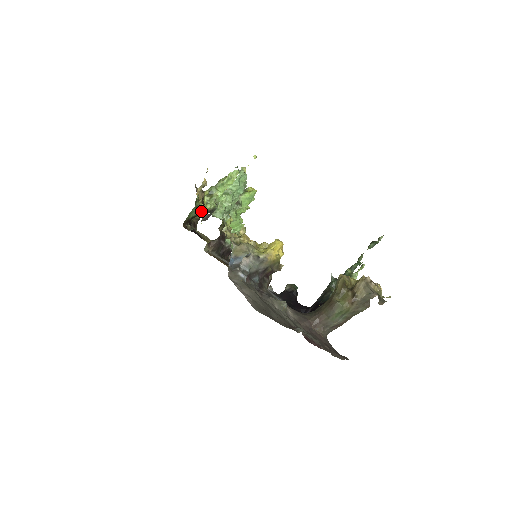
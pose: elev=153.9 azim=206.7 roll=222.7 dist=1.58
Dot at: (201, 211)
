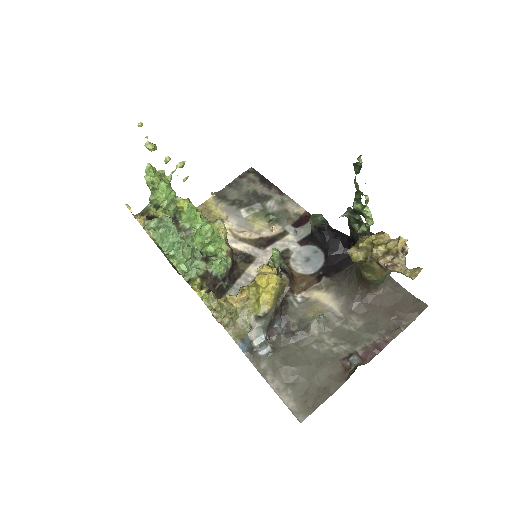
Dot at: occluded
